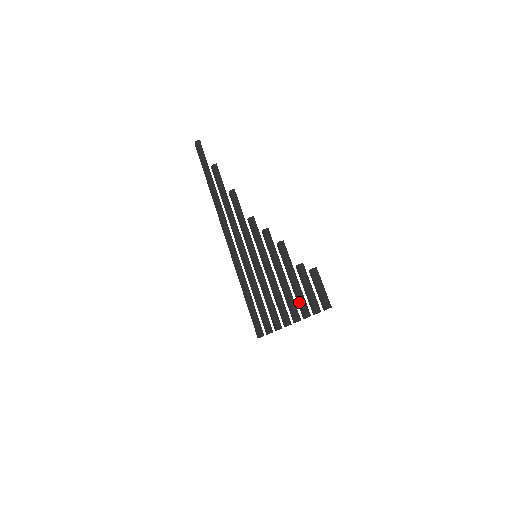
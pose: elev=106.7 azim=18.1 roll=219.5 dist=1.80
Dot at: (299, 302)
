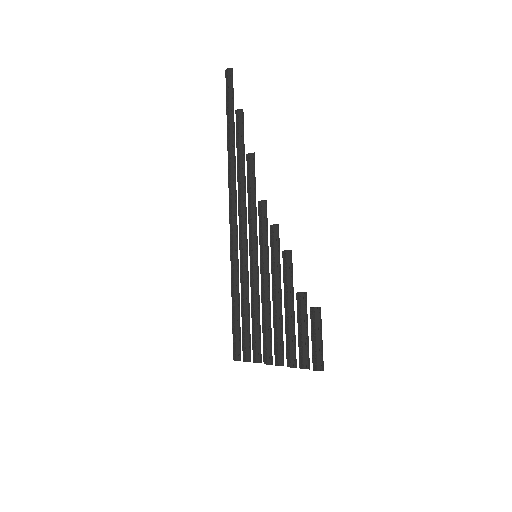
Dot at: (287, 343)
